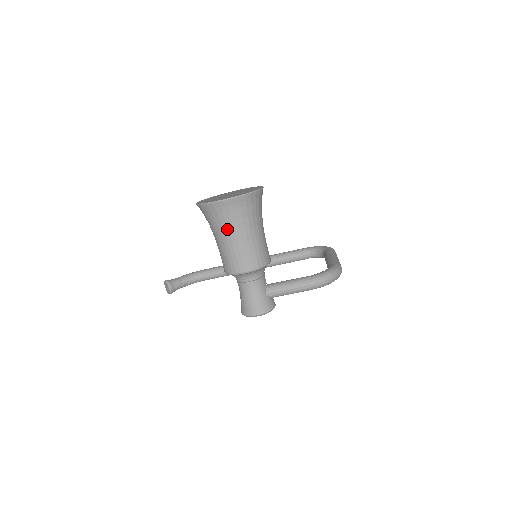
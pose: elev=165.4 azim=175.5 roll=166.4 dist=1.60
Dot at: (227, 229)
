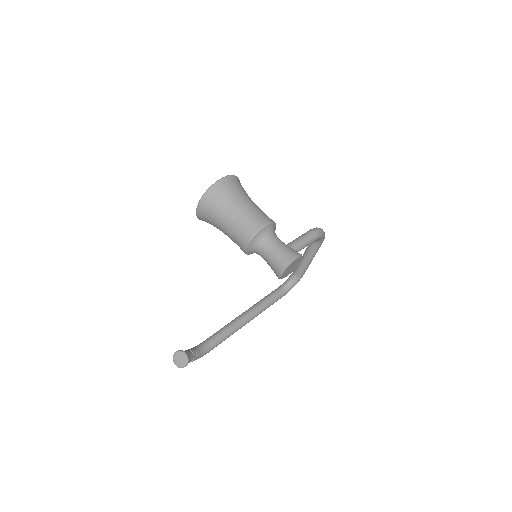
Dot at: (235, 200)
